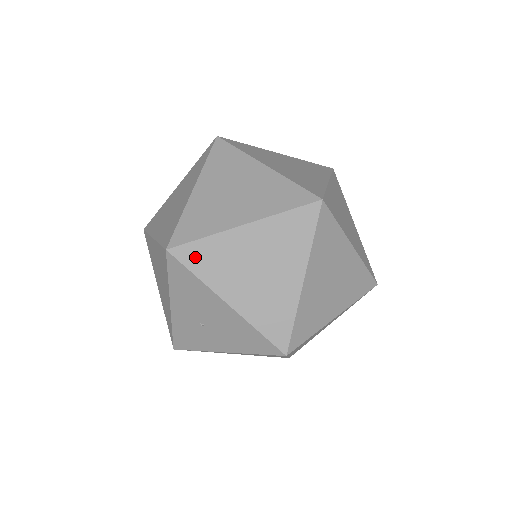
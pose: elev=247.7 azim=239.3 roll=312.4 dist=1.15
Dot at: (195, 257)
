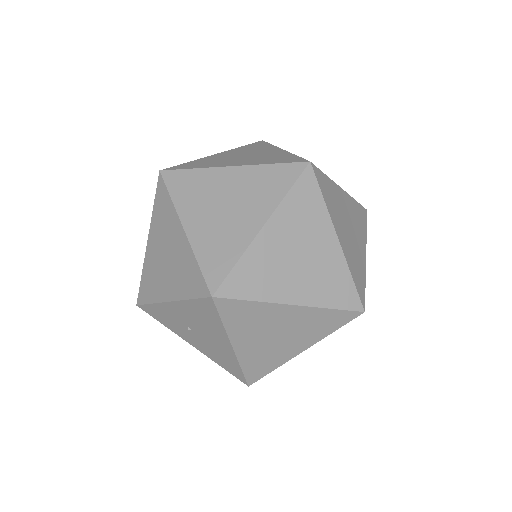
Dot at: (233, 311)
